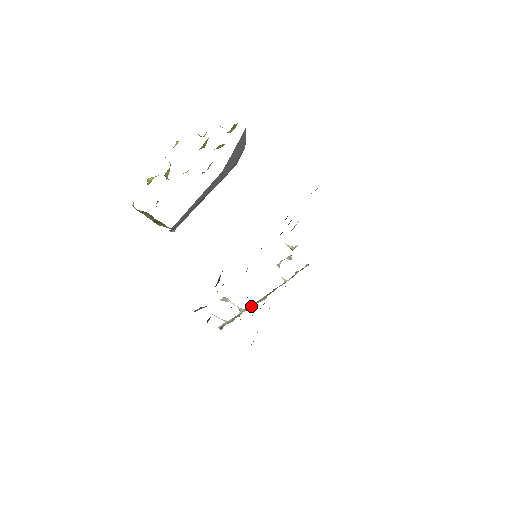
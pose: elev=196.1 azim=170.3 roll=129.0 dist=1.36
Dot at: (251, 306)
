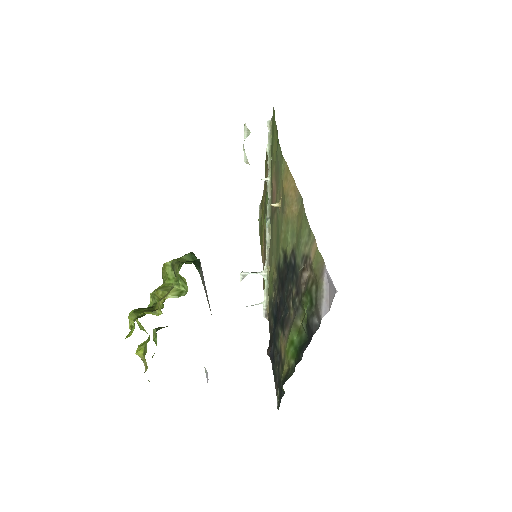
Dot at: (267, 259)
